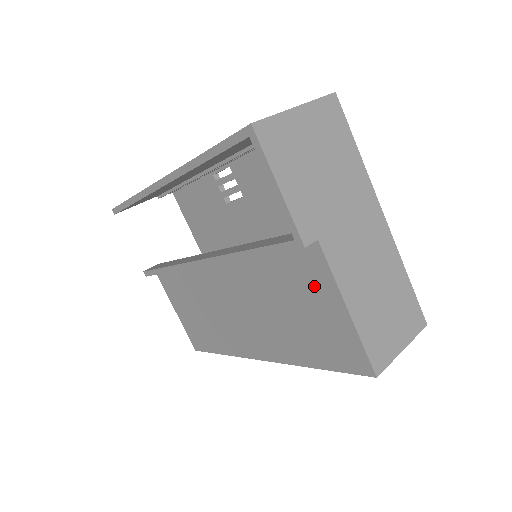
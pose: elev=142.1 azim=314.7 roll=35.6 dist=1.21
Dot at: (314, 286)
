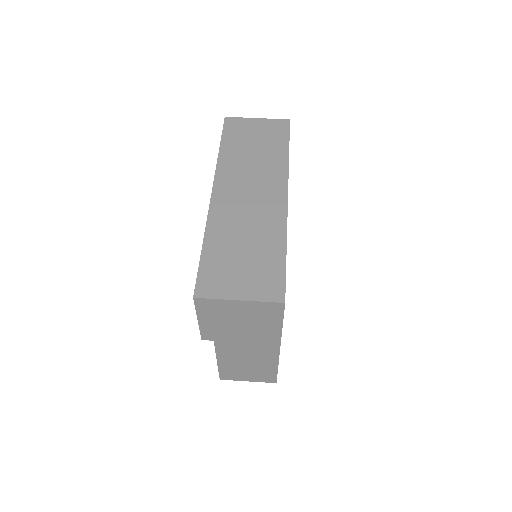
Dot at: occluded
